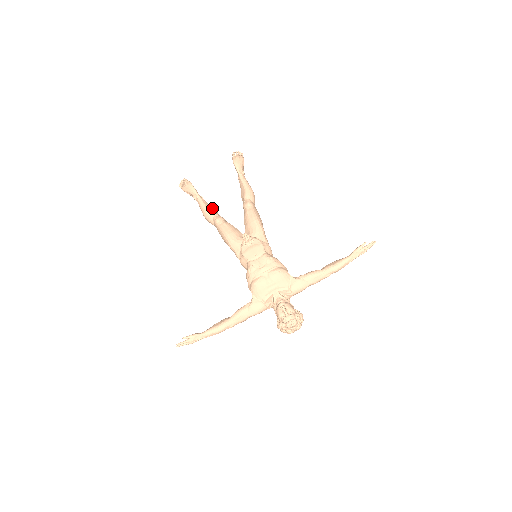
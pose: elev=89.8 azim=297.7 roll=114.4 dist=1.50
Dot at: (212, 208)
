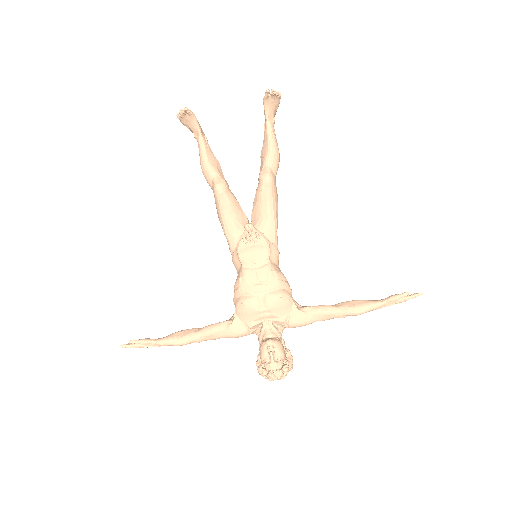
Dot at: (216, 161)
